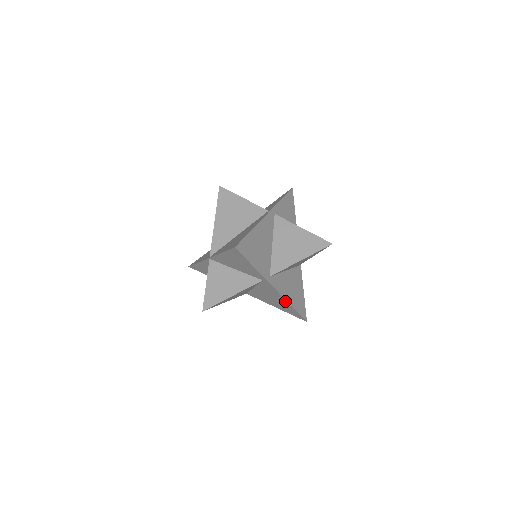
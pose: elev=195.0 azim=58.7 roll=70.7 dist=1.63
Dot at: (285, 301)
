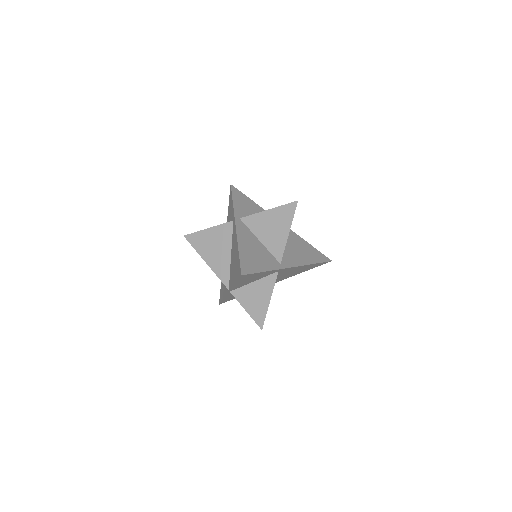
Dot at: (305, 266)
